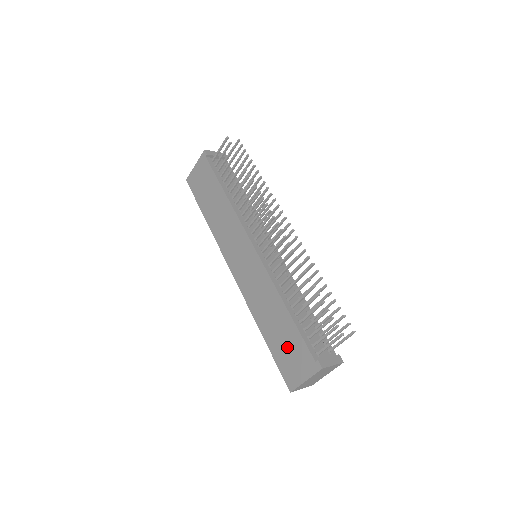
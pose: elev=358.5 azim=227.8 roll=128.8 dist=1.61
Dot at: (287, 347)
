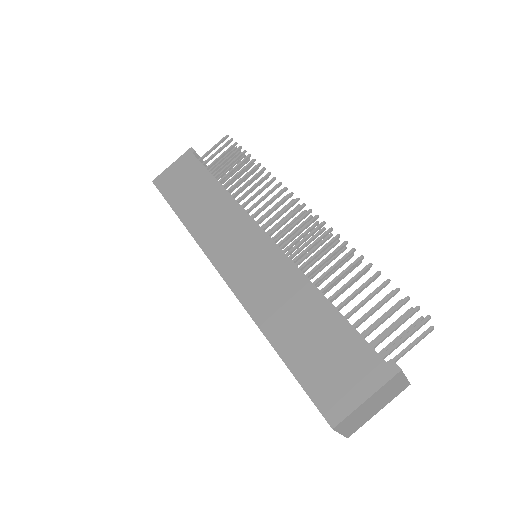
Dot at: (326, 353)
